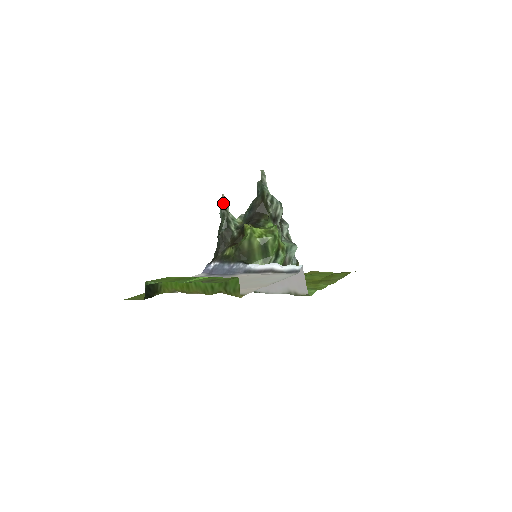
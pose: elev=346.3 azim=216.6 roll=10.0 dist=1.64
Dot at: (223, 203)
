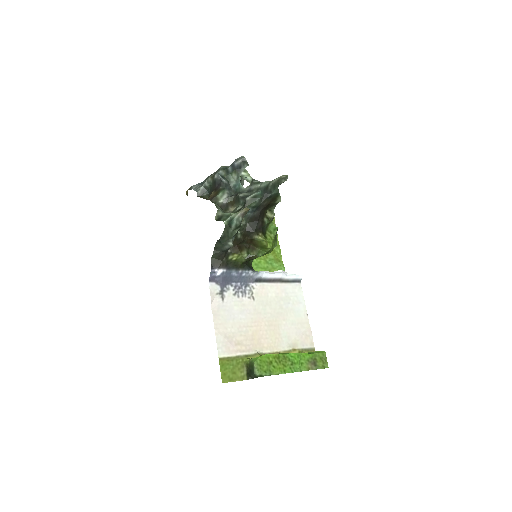
Dot at: occluded
